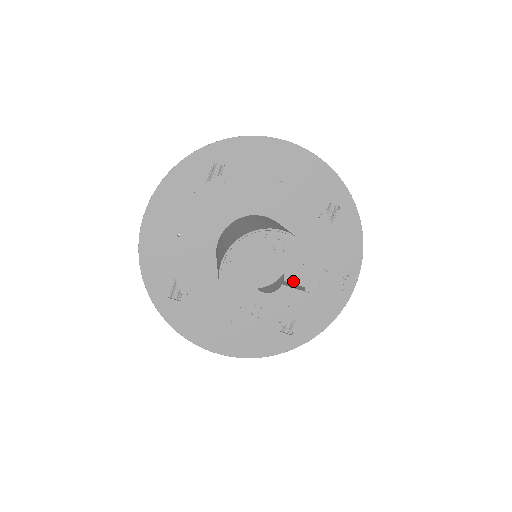
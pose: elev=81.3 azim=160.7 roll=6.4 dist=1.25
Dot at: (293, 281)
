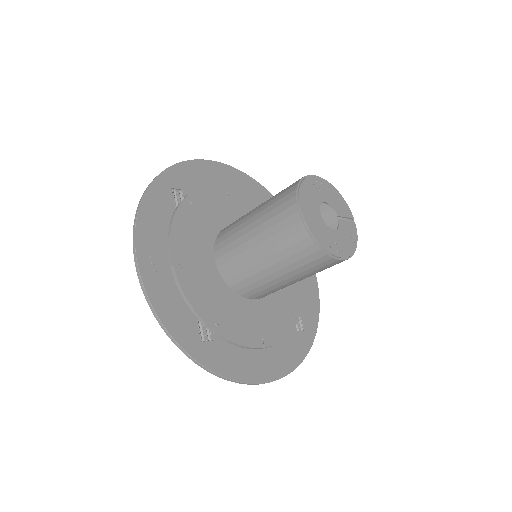
Dot at: (342, 215)
